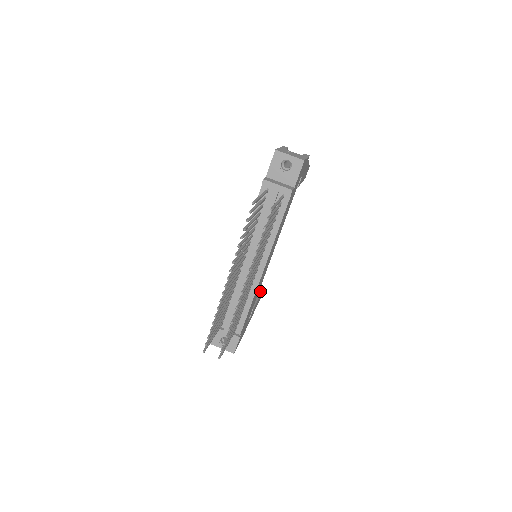
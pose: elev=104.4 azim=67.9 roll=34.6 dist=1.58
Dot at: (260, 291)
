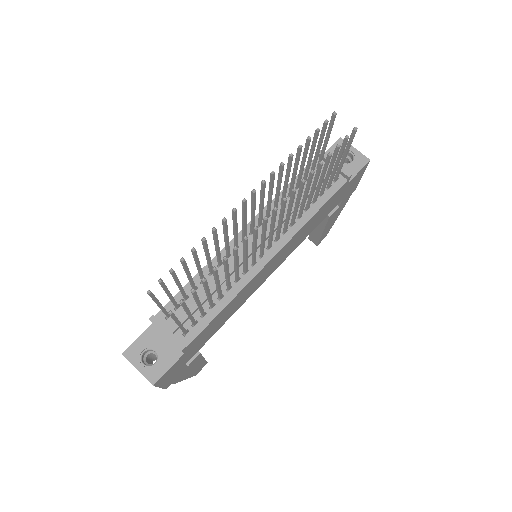
Dot at: occluded
